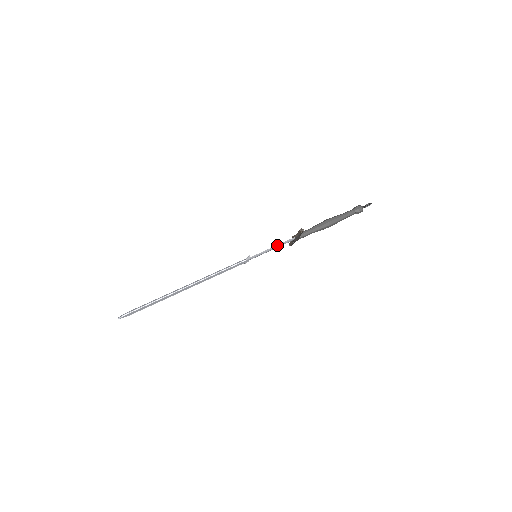
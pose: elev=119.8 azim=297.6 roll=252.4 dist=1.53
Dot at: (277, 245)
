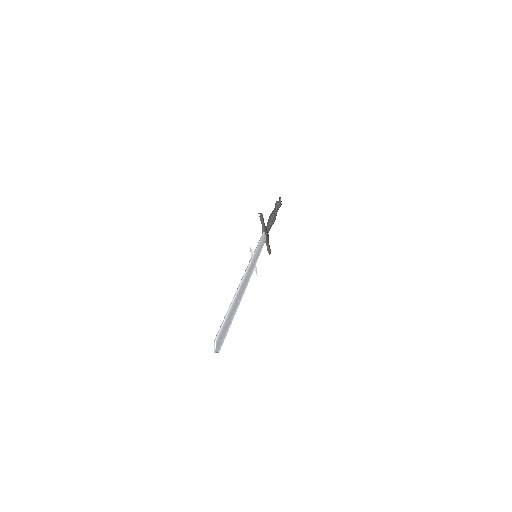
Dot at: (259, 240)
